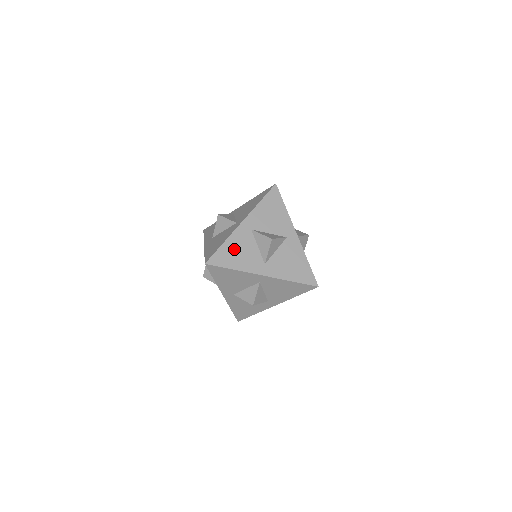
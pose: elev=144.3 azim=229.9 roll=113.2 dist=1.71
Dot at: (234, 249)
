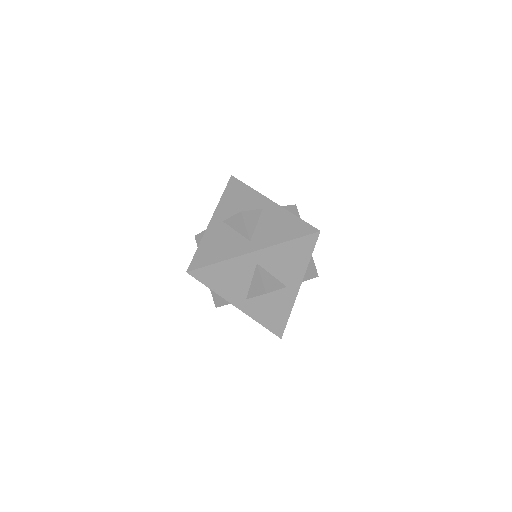
Dot at: (225, 273)
